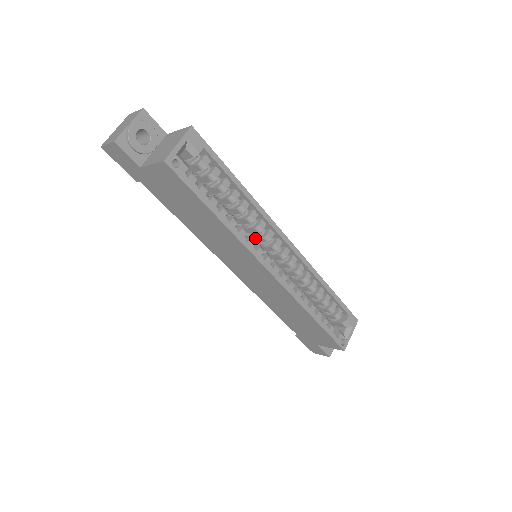
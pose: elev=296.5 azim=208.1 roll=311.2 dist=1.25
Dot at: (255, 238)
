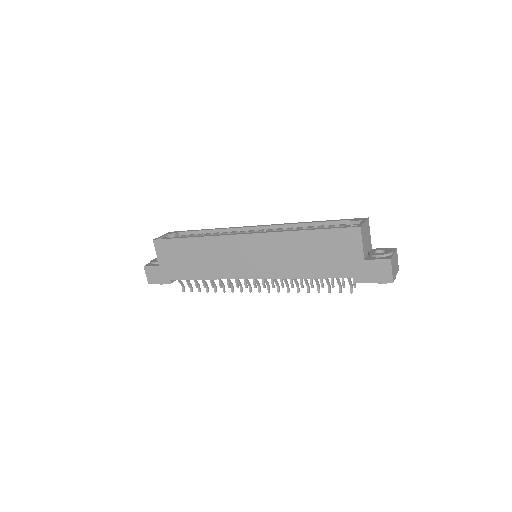
Dot at: occluded
